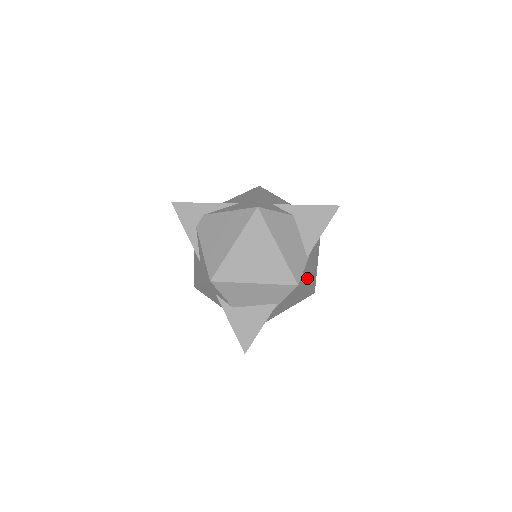
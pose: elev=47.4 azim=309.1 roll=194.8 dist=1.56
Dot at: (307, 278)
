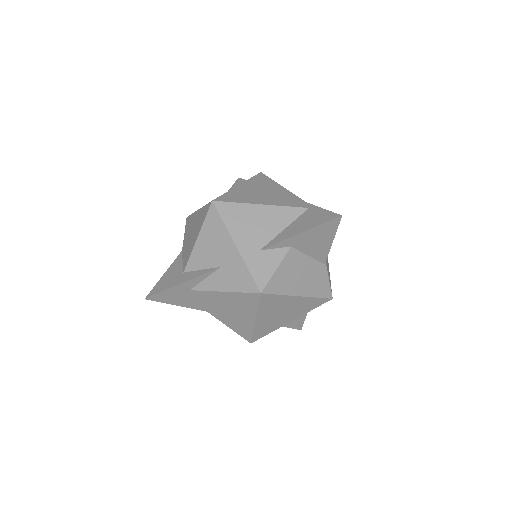
Dot at: (327, 262)
